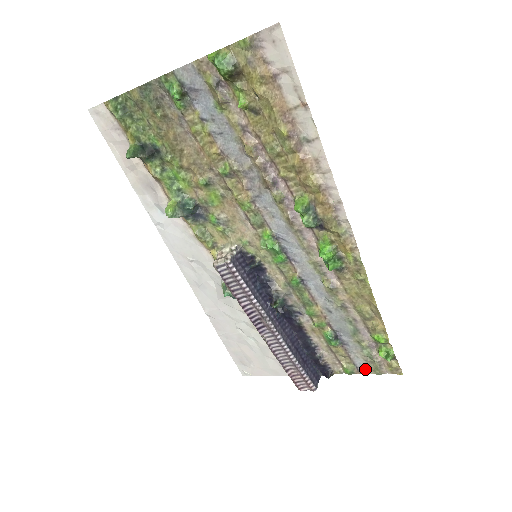
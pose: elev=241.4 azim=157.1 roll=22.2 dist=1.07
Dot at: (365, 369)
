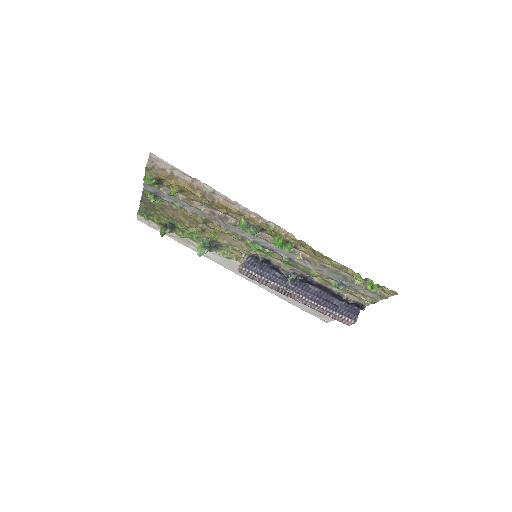
Dot at: (377, 297)
